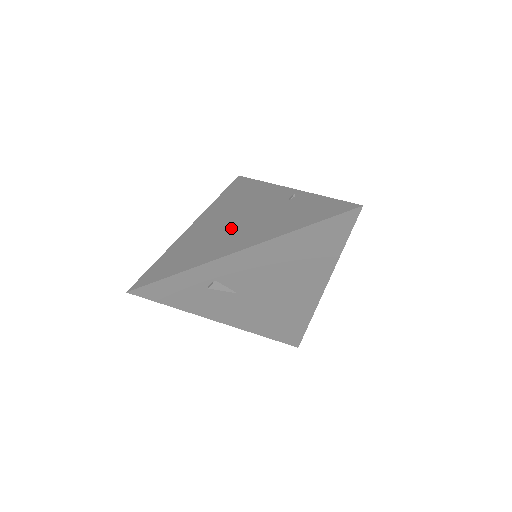
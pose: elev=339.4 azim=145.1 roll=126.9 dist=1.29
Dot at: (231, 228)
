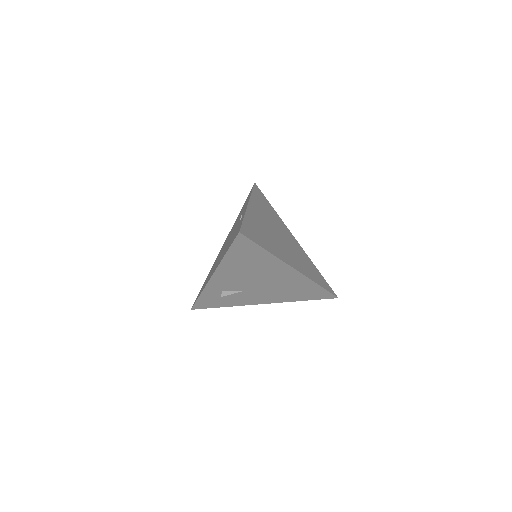
Dot at: (222, 251)
